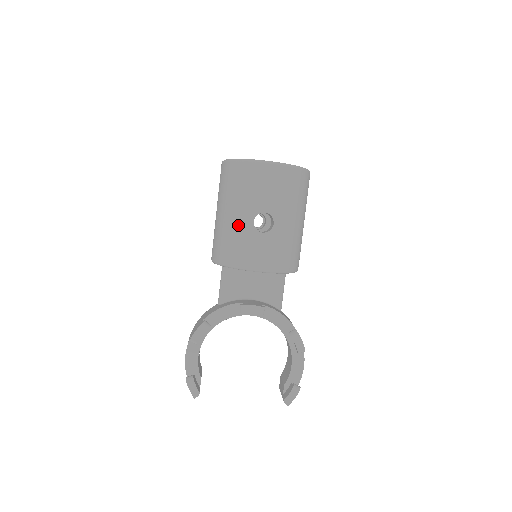
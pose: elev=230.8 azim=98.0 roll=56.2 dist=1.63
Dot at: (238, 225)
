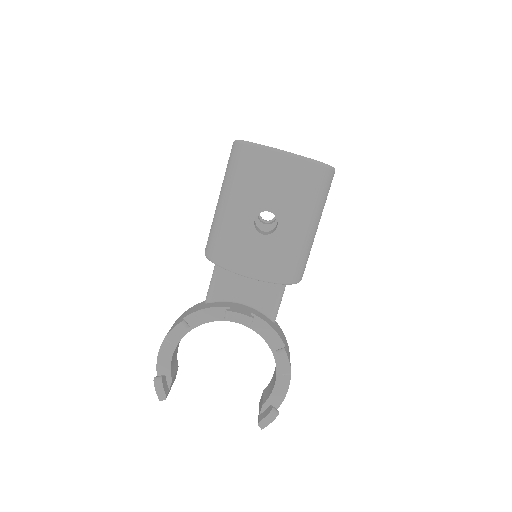
Dot at: (236, 220)
